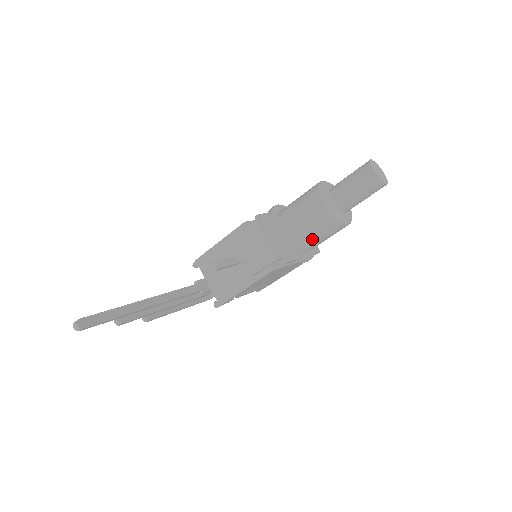
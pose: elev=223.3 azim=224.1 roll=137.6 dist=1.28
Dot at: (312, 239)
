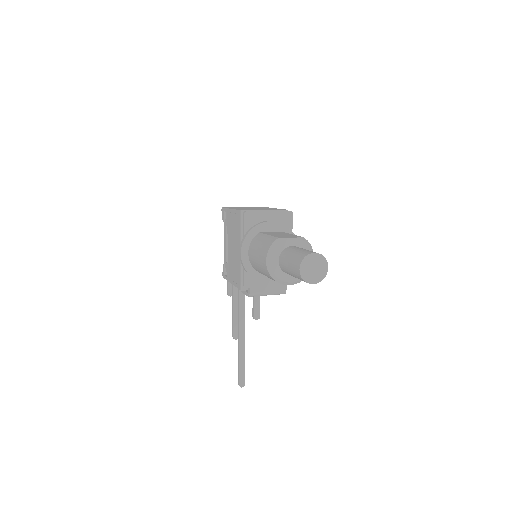
Dot at: occluded
